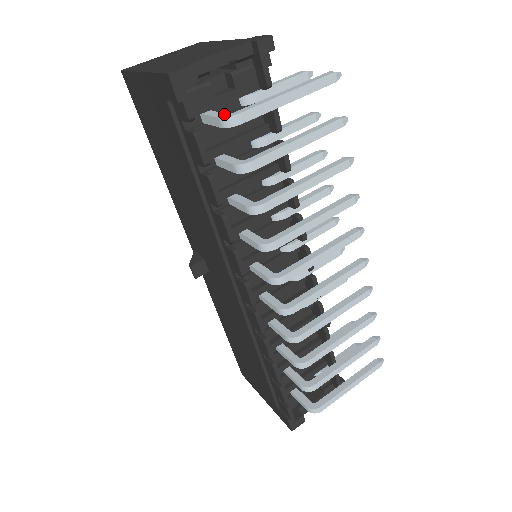
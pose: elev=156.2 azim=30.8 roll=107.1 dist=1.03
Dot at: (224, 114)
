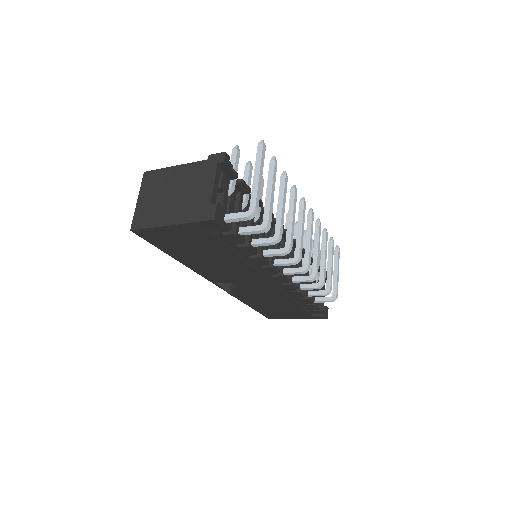
Dot at: (245, 213)
